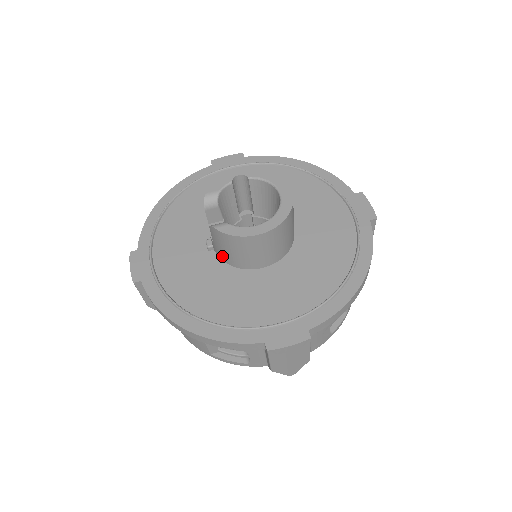
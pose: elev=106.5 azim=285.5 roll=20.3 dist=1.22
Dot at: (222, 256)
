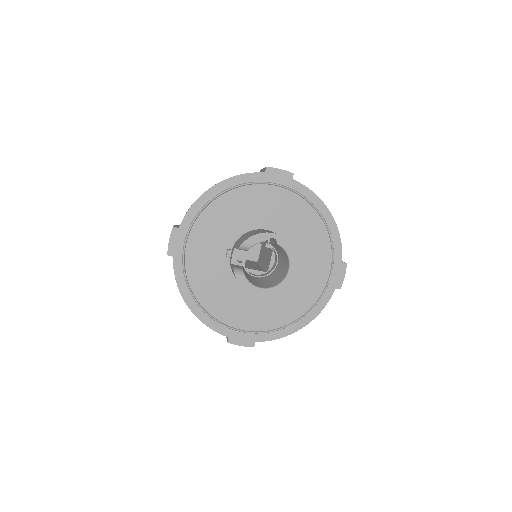
Dot at: (232, 271)
